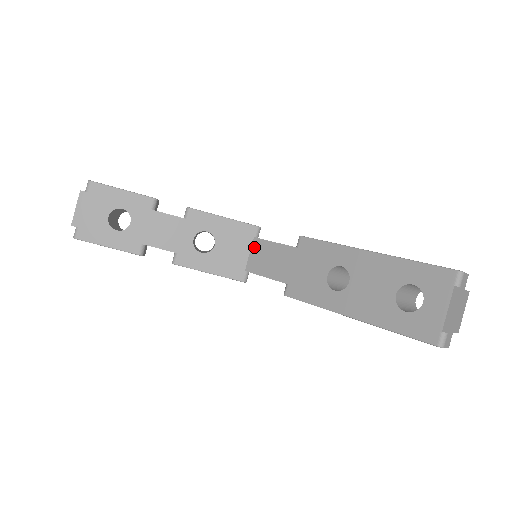
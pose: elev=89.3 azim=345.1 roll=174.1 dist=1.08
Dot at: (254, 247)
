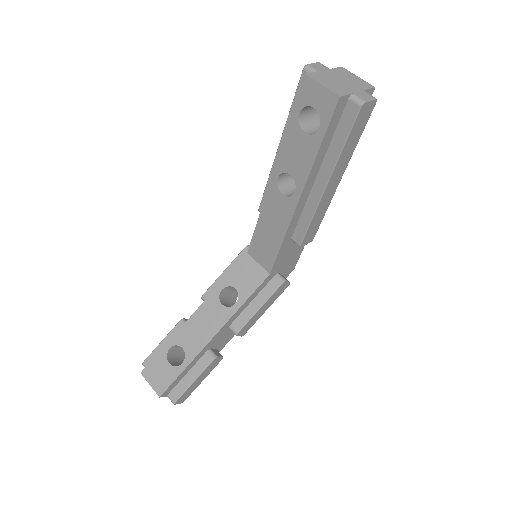
Dot at: (254, 256)
